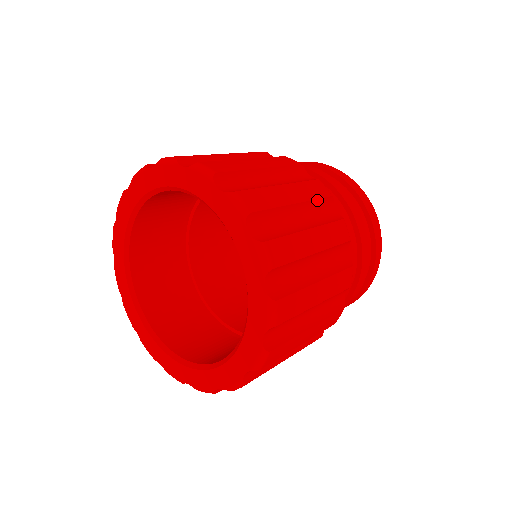
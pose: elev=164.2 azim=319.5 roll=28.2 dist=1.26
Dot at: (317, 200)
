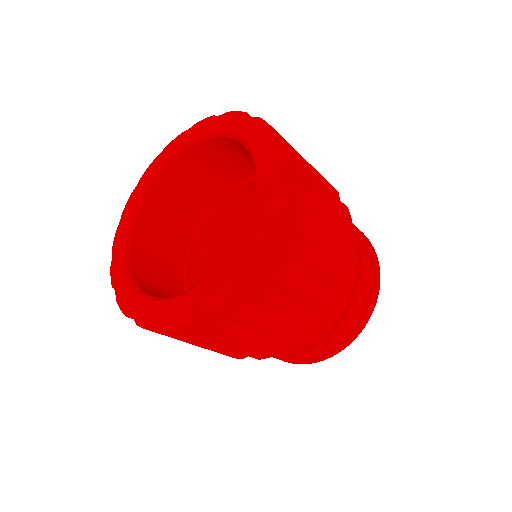
Dot at: (326, 181)
